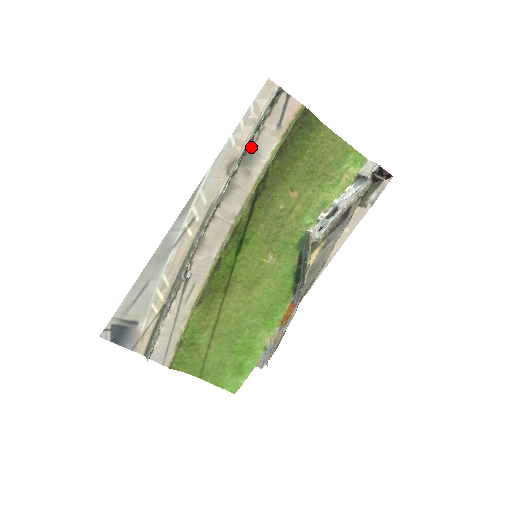
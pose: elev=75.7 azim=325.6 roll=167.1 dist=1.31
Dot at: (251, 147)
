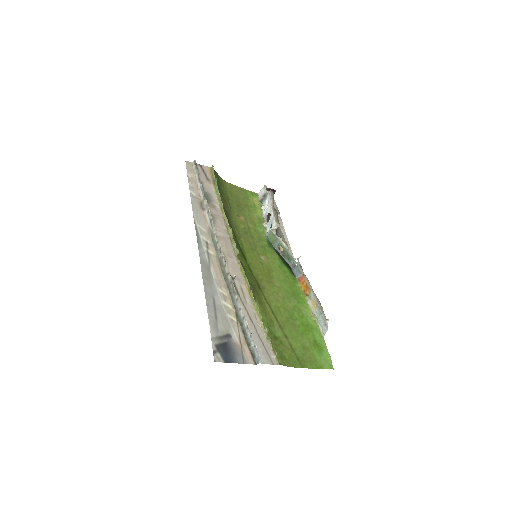
Dot at: (204, 193)
